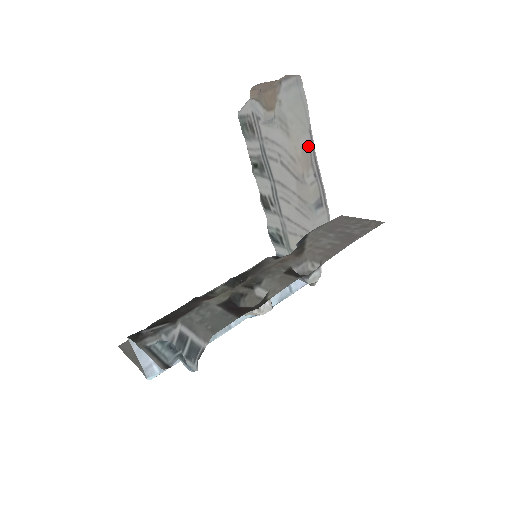
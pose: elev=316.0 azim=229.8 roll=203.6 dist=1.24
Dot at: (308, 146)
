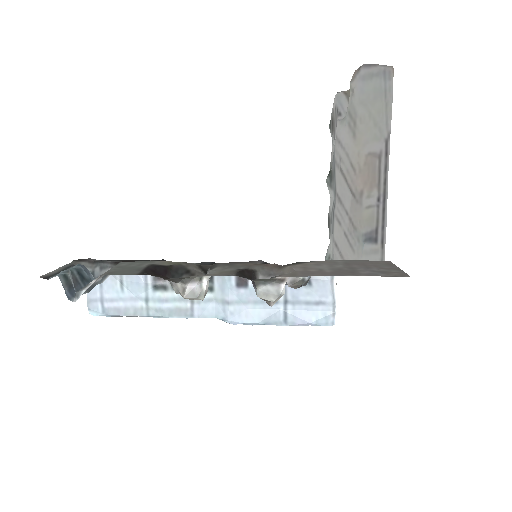
Dot at: (377, 157)
